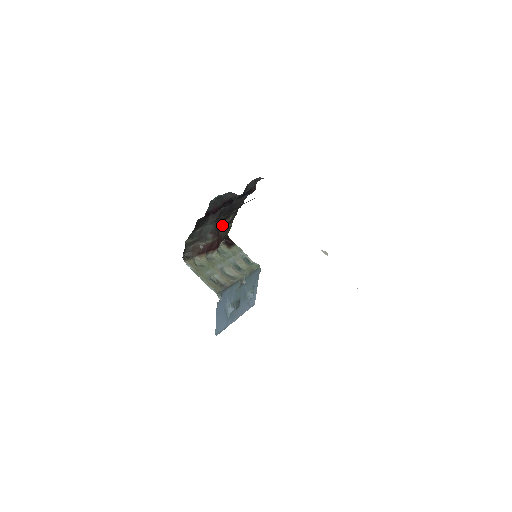
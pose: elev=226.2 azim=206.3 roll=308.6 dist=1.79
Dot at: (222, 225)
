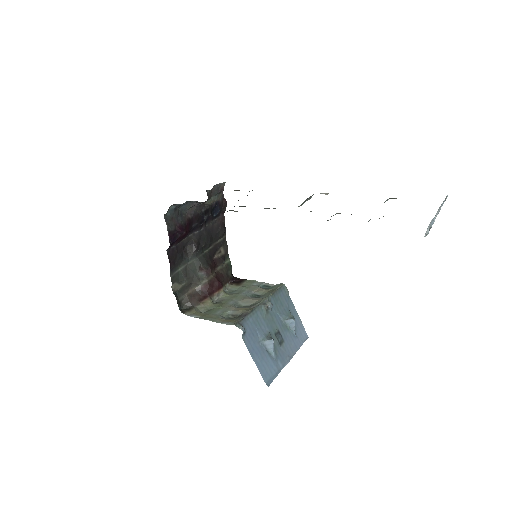
Dot at: (215, 261)
